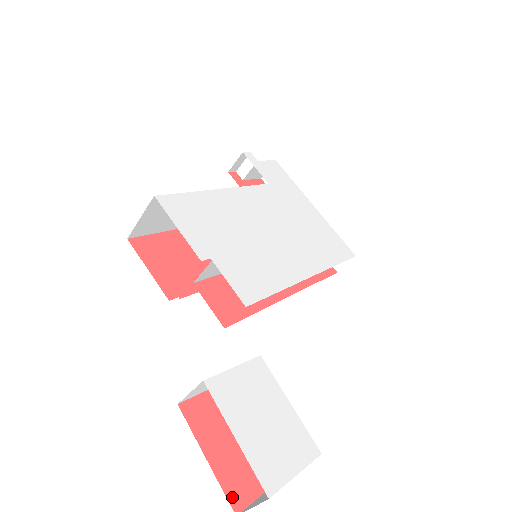
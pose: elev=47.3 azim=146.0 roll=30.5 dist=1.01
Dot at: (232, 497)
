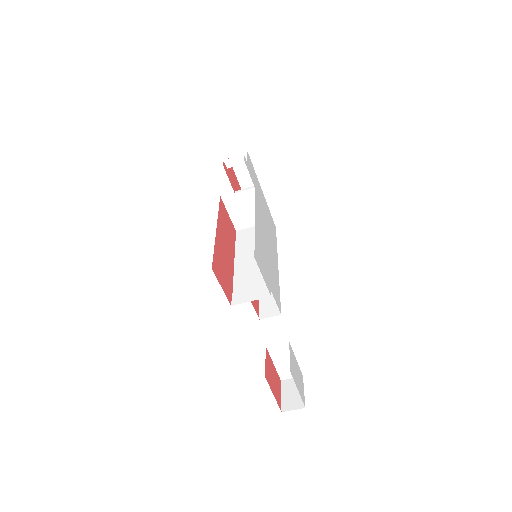
Dot at: (279, 406)
